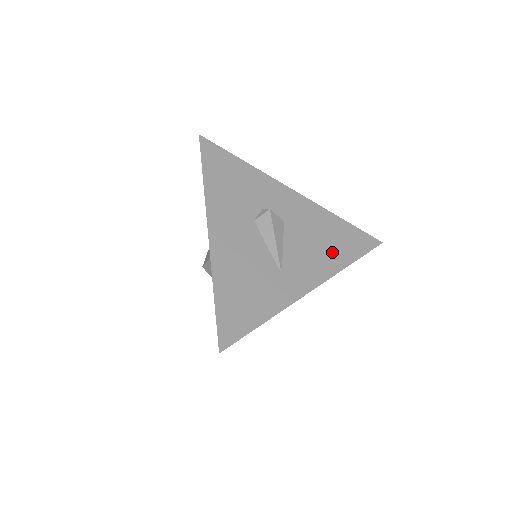
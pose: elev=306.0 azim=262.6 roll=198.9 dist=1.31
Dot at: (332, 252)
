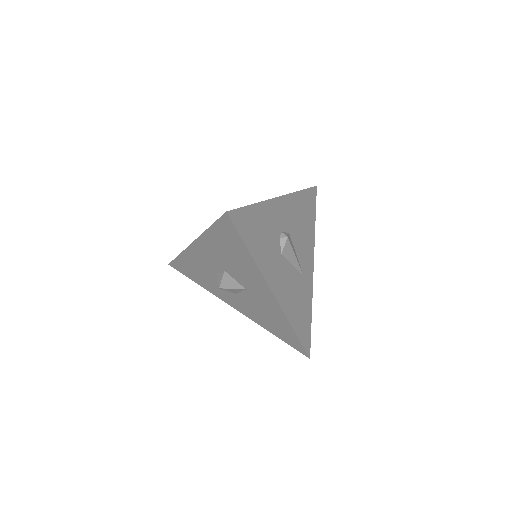
Dot at: (308, 227)
